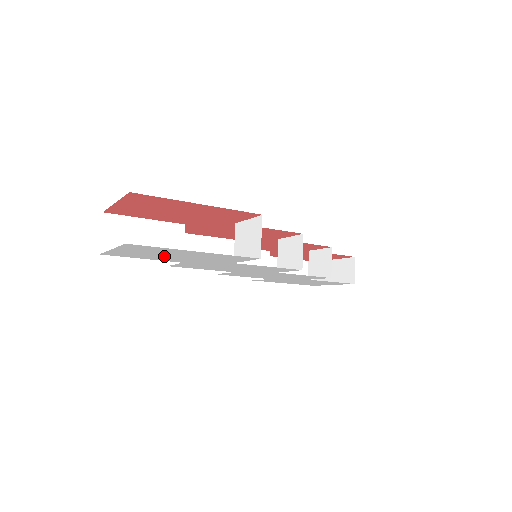
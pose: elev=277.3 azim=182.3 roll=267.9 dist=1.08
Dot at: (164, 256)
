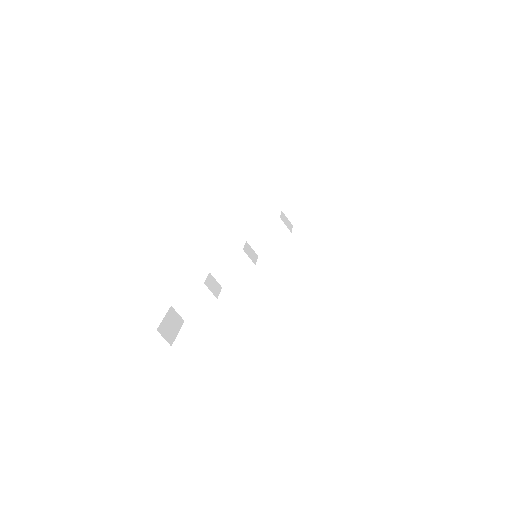
Dot at: occluded
